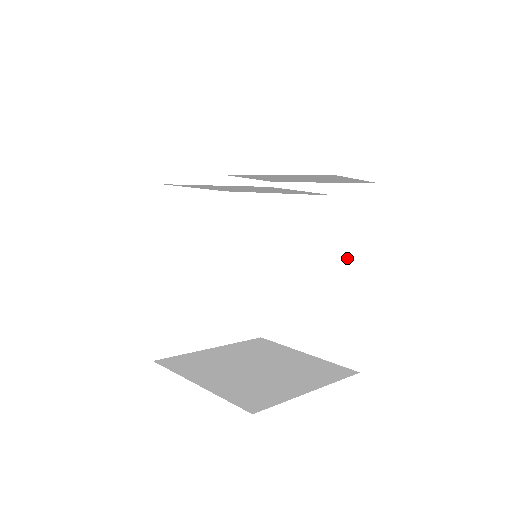
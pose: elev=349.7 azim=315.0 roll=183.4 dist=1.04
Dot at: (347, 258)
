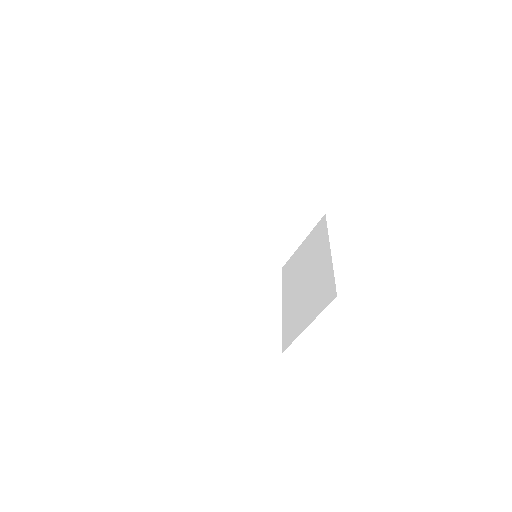
Dot at: (319, 255)
